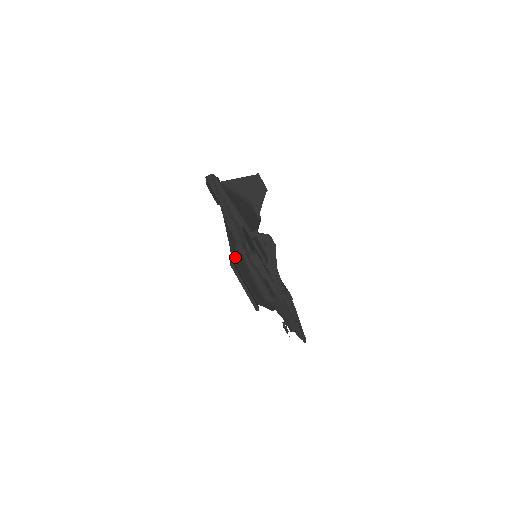
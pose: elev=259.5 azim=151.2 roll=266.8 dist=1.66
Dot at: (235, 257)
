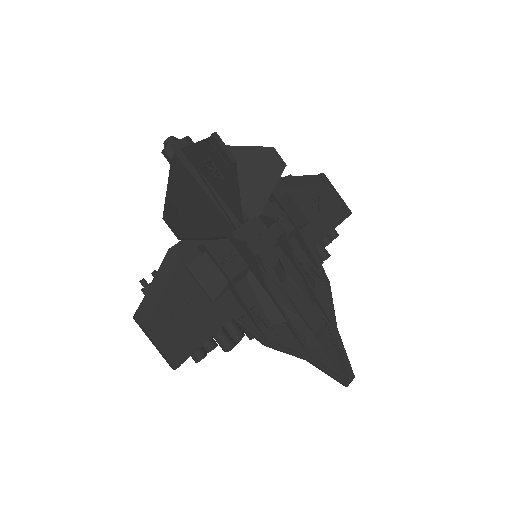
Dot at: occluded
